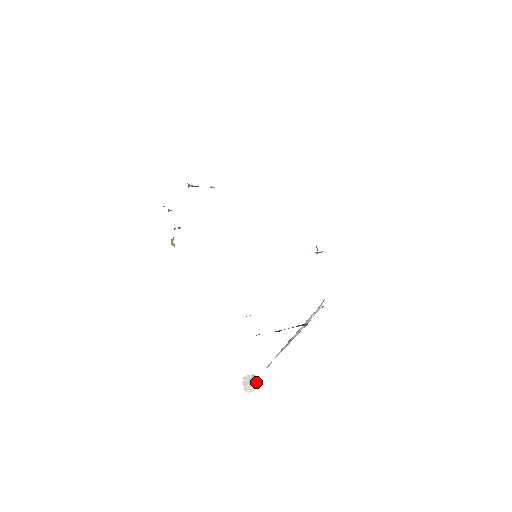
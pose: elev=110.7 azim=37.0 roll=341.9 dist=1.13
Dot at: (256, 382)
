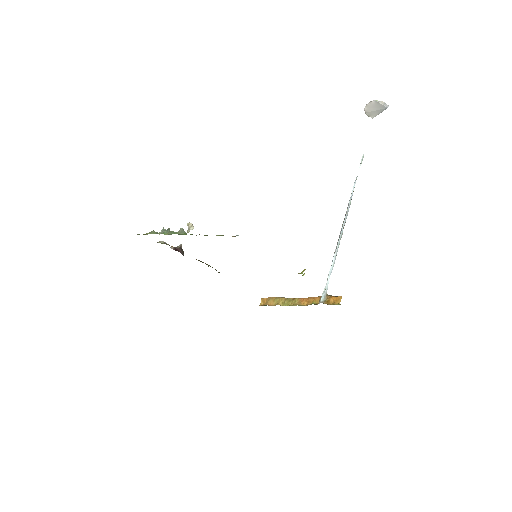
Dot at: (380, 108)
